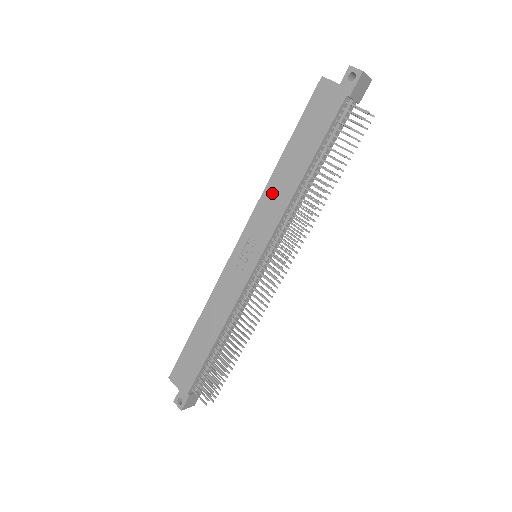
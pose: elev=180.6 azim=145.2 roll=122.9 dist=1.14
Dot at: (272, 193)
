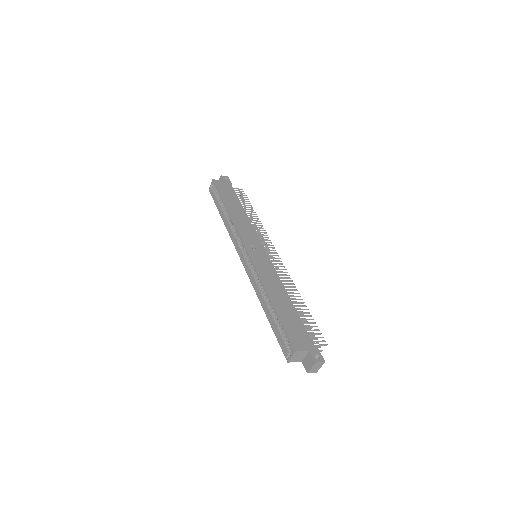
Dot at: (239, 222)
